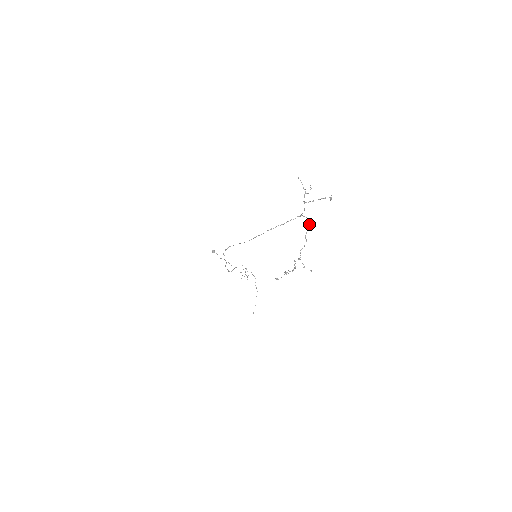
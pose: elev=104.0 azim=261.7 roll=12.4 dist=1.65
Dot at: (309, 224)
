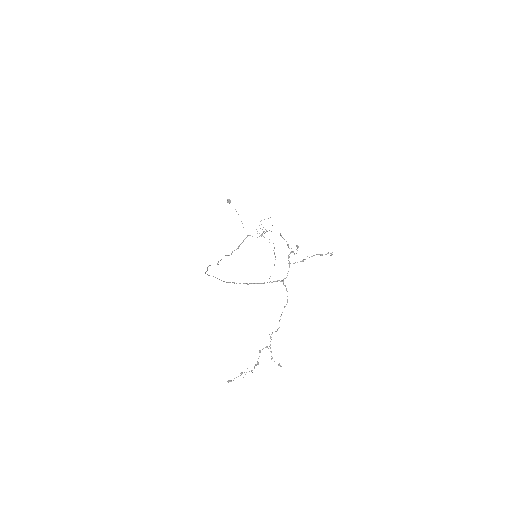
Dot at: occluded
